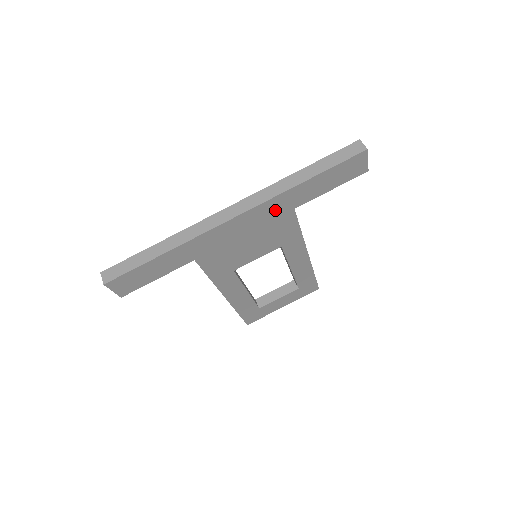
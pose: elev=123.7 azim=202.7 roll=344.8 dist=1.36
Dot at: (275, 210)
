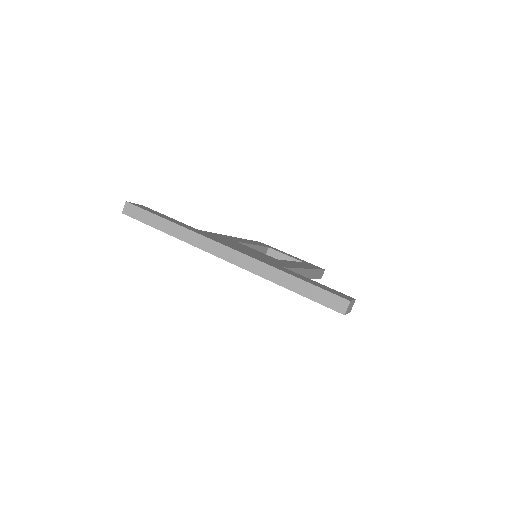
Dot at: occluded
